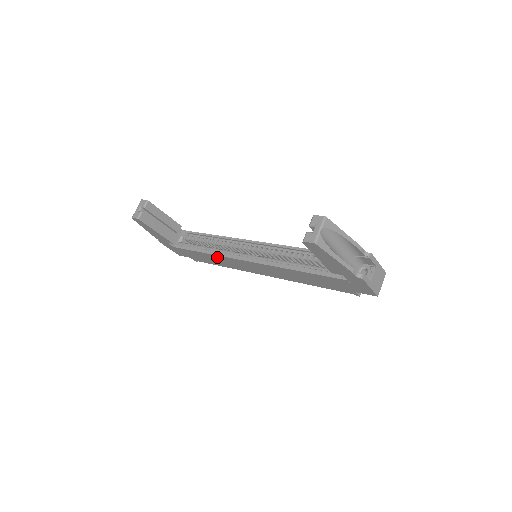
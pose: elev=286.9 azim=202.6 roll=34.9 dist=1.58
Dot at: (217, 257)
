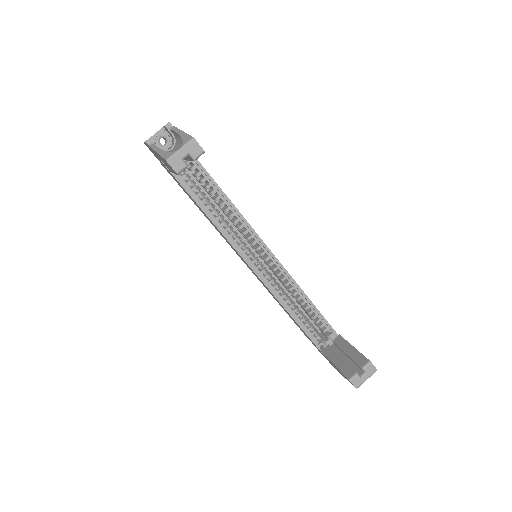
Dot at: occluded
